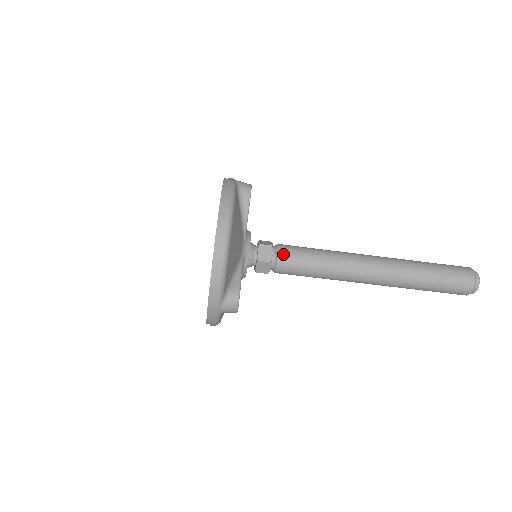
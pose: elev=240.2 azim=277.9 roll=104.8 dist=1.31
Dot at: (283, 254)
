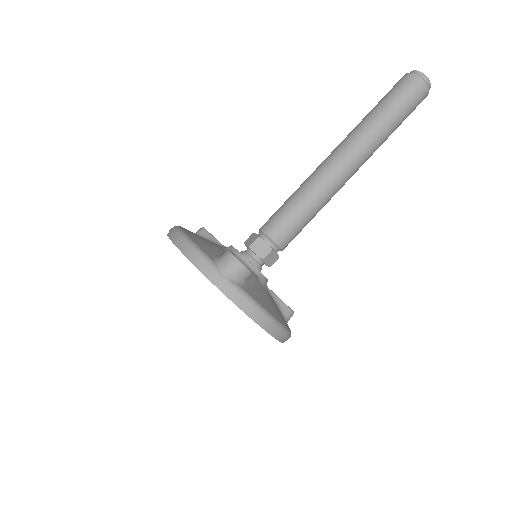
Dot at: (264, 226)
